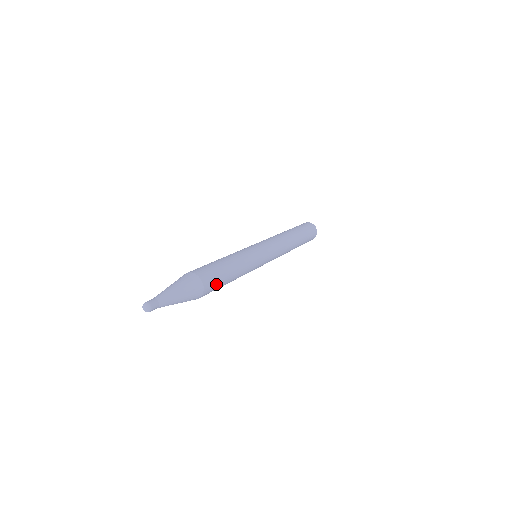
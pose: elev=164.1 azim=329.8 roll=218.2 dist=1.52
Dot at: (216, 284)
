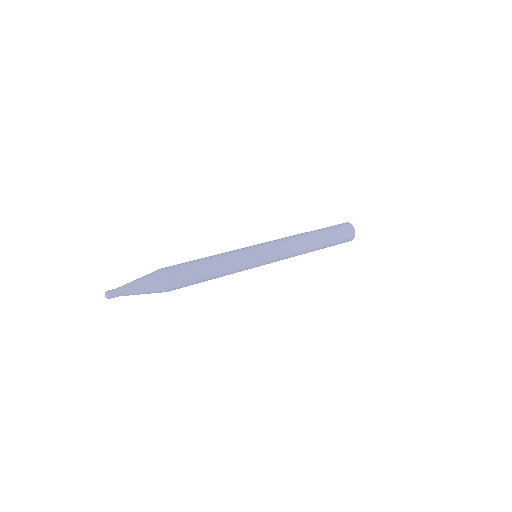
Dot at: (185, 277)
